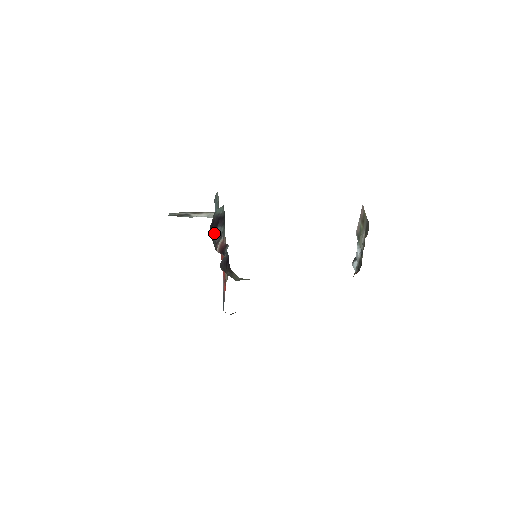
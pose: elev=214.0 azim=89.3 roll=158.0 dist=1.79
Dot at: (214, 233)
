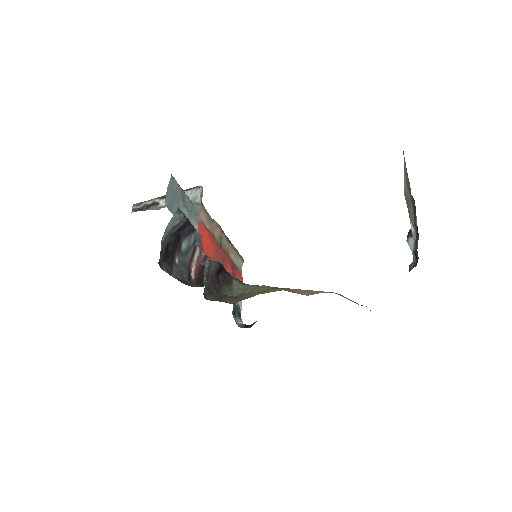
Dot at: (178, 254)
